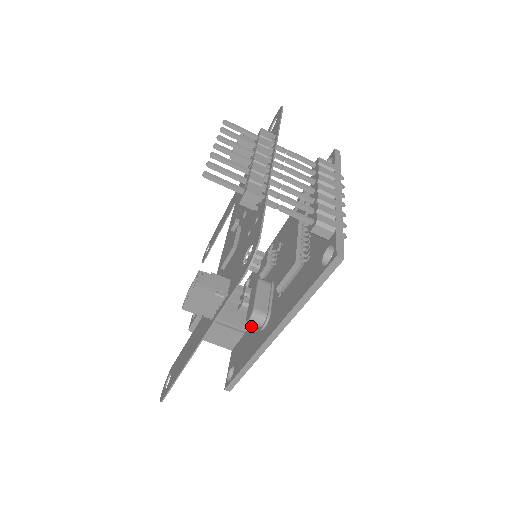
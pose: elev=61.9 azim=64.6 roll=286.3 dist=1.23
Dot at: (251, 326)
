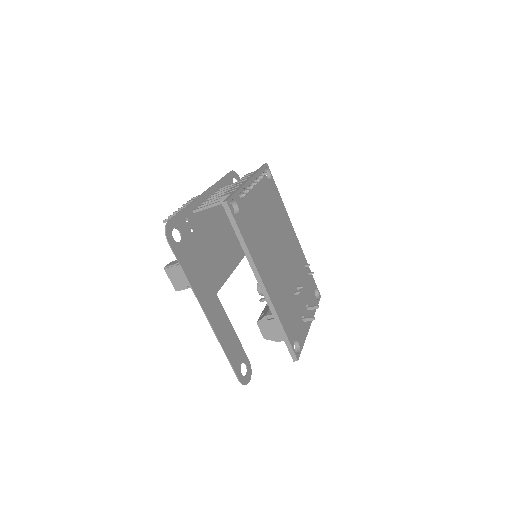
Dot at: occluded
